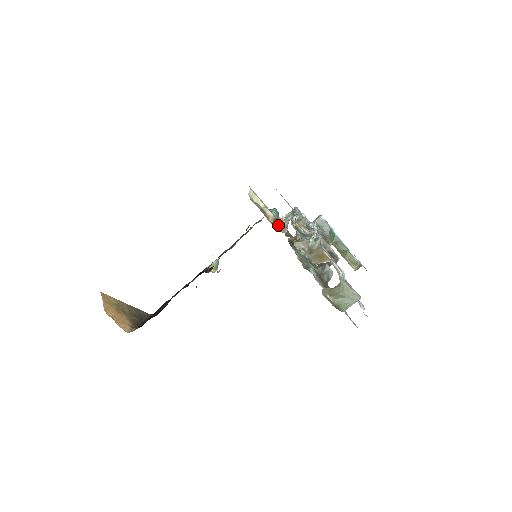
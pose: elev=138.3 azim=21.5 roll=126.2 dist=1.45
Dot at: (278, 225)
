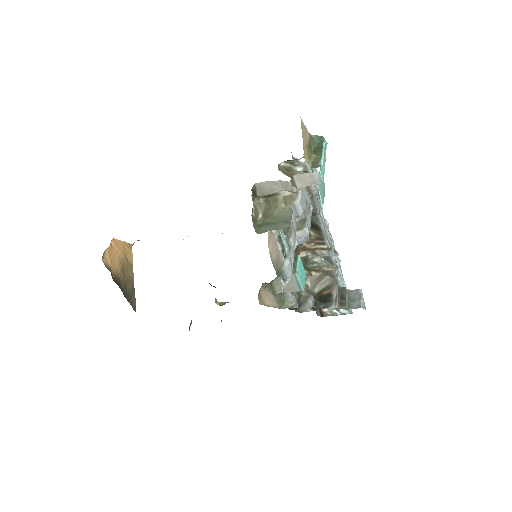
Dot at: occluded
